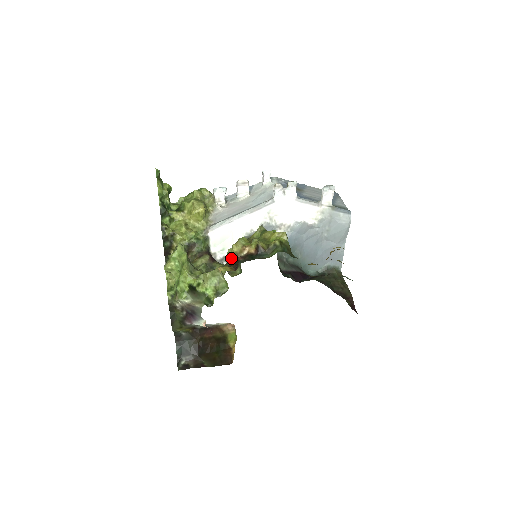
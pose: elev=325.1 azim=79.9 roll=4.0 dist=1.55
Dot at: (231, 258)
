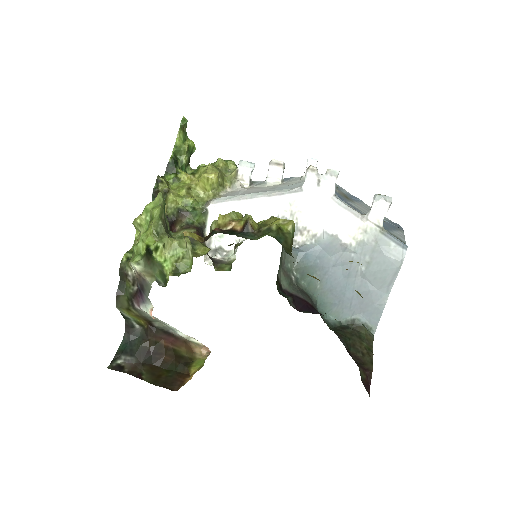
Dot at: occluded
